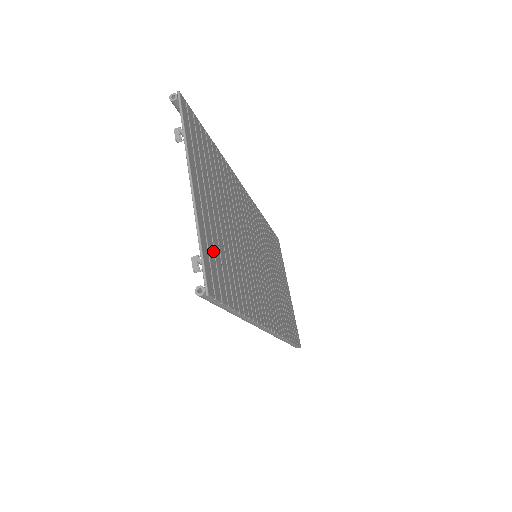
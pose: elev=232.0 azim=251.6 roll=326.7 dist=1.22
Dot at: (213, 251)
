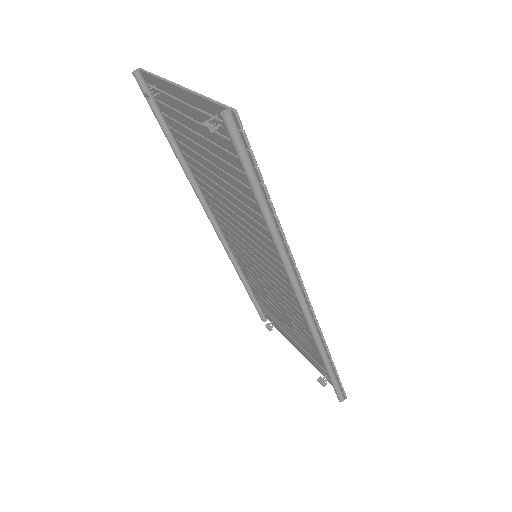
Dot at: (220, 130)
